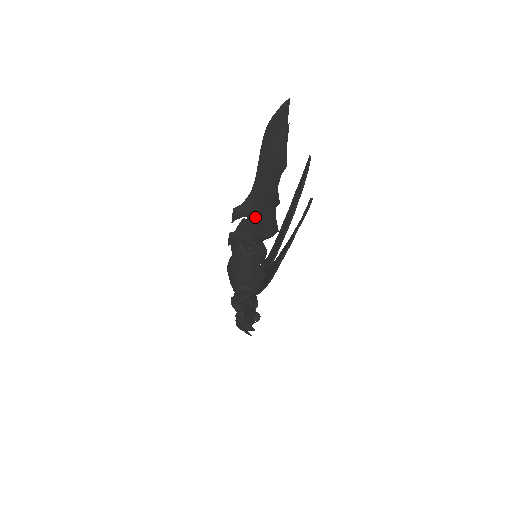
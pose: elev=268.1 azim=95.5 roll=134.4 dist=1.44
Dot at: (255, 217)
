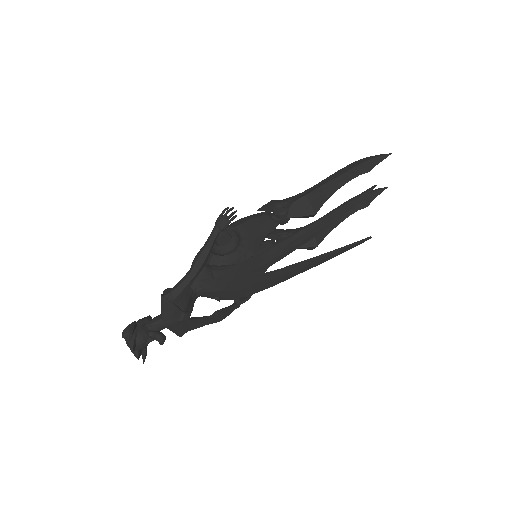
Dot at: occluded
